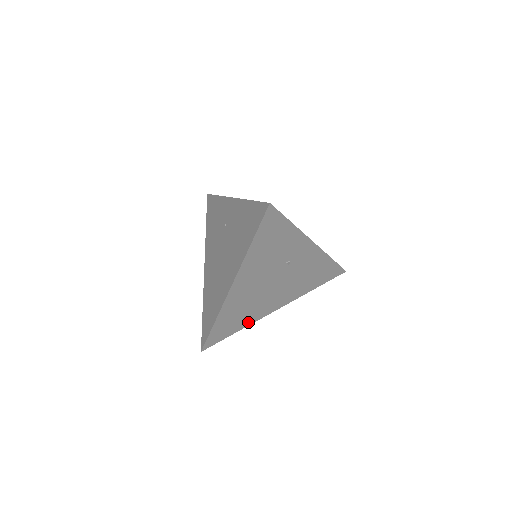
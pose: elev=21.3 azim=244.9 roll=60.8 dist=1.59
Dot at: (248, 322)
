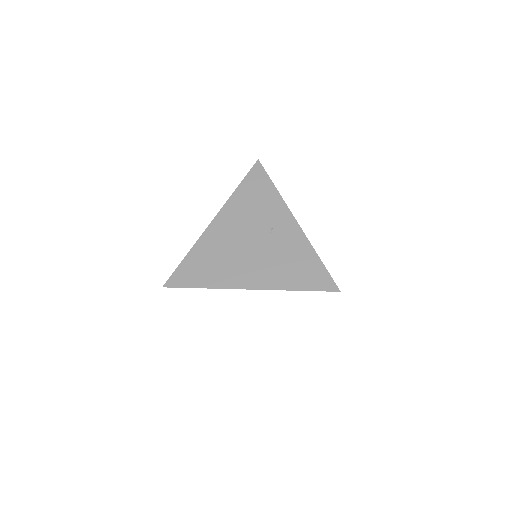
Dot at: occluded
